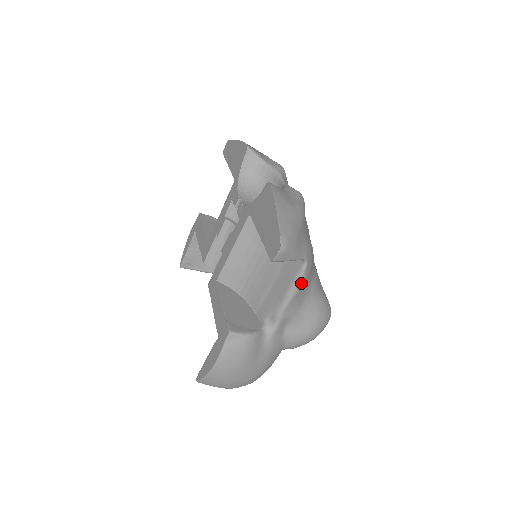
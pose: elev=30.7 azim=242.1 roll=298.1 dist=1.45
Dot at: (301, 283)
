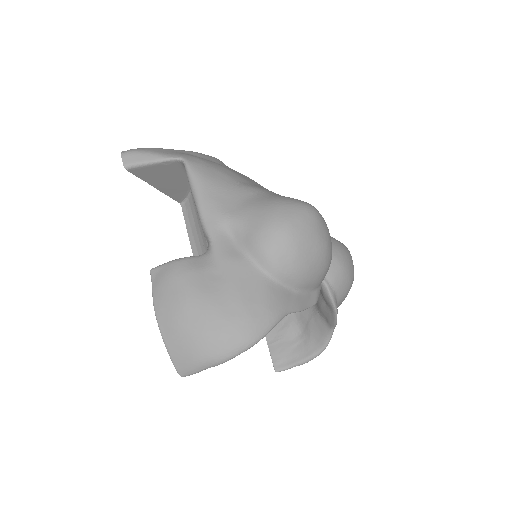
Dot at: (195, 179)
